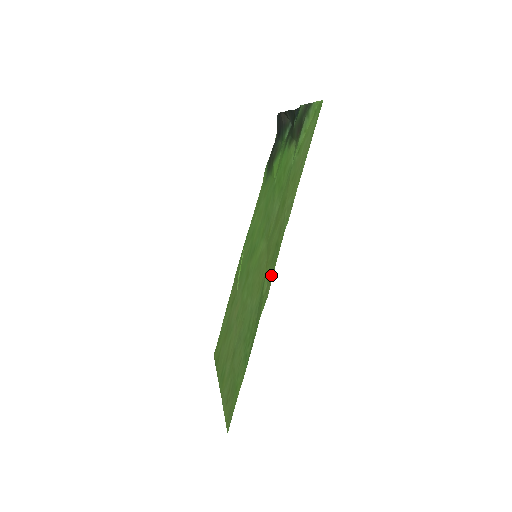
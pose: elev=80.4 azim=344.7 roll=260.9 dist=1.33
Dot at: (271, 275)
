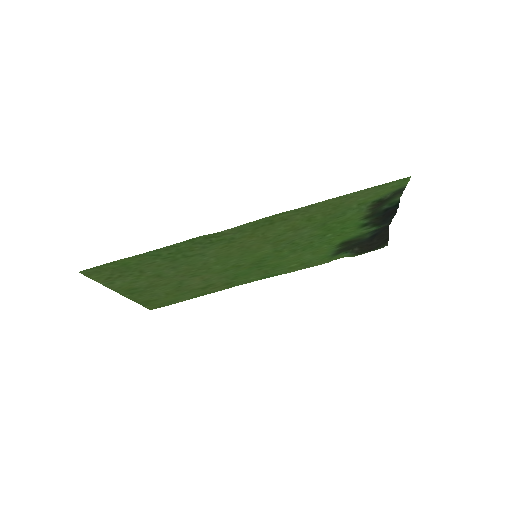
Dot at: (242, 227)
